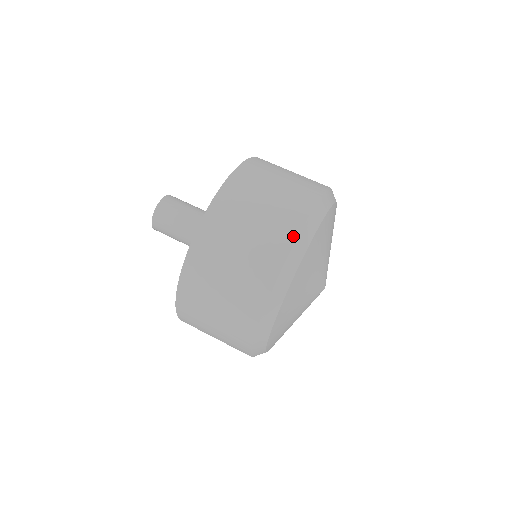
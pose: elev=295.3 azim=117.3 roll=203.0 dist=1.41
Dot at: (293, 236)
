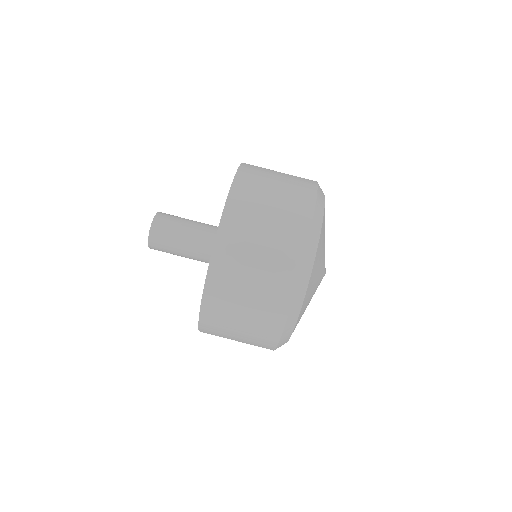
Dot at: (291, 293)
